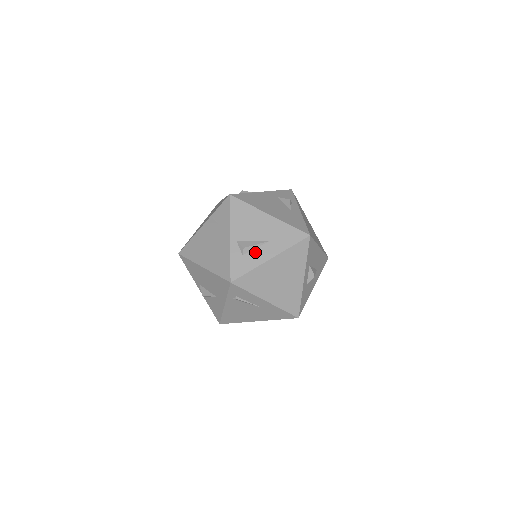
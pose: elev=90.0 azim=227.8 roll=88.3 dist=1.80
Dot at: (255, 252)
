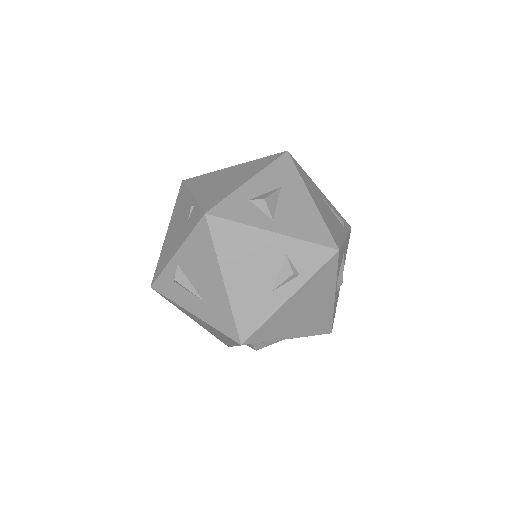
Dot at: (185, 292)
